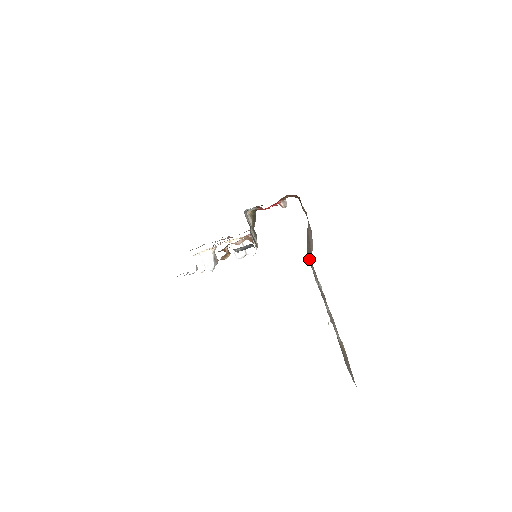
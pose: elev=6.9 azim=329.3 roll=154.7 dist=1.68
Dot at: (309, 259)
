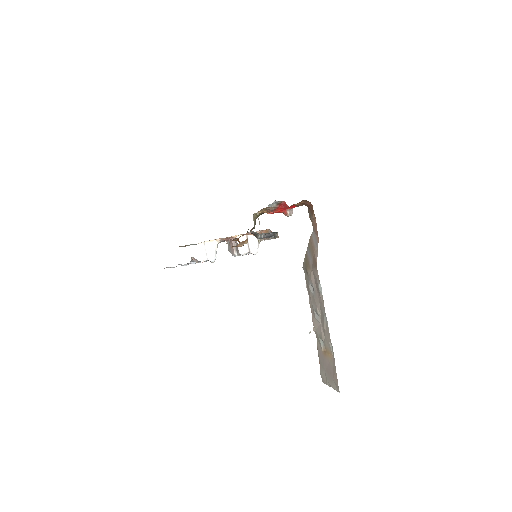
Dot at: (308, 265)
